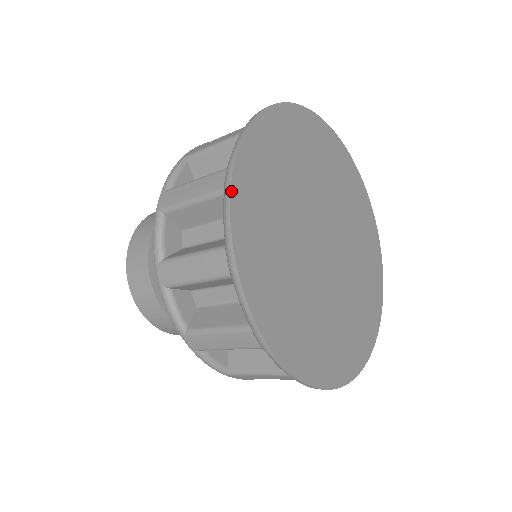
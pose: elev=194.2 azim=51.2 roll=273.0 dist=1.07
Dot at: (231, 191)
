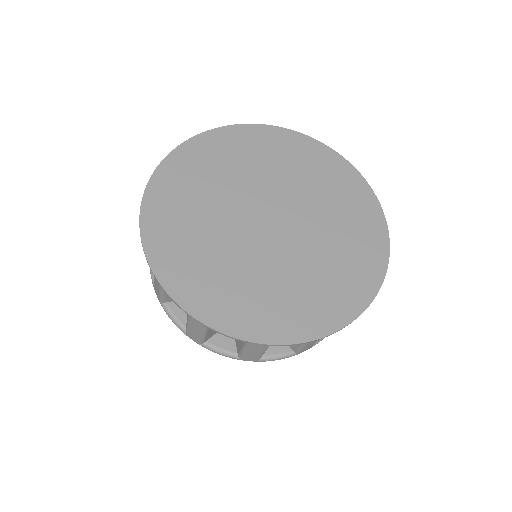
Dot at: (159, 165)
